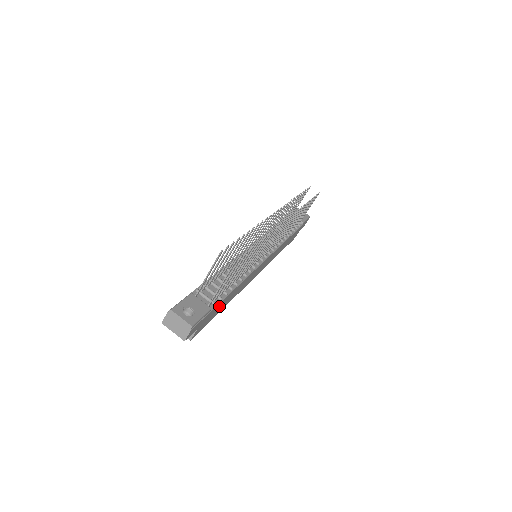
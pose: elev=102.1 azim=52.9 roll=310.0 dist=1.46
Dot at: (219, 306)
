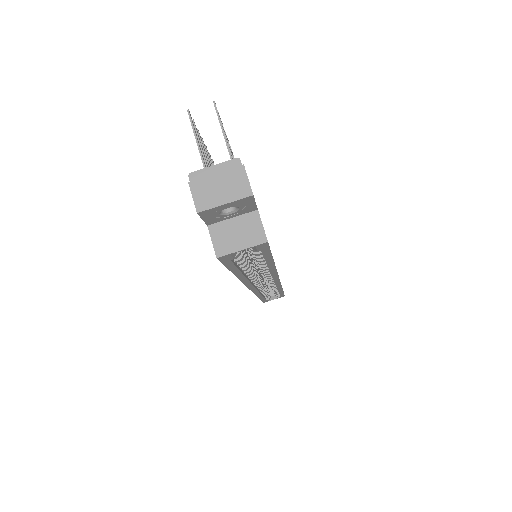
Dot at: occluded
